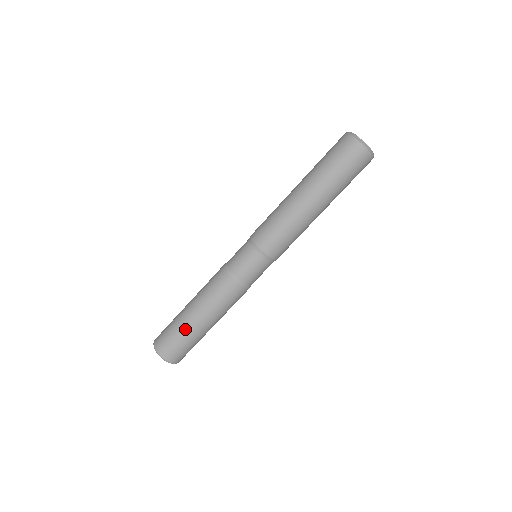
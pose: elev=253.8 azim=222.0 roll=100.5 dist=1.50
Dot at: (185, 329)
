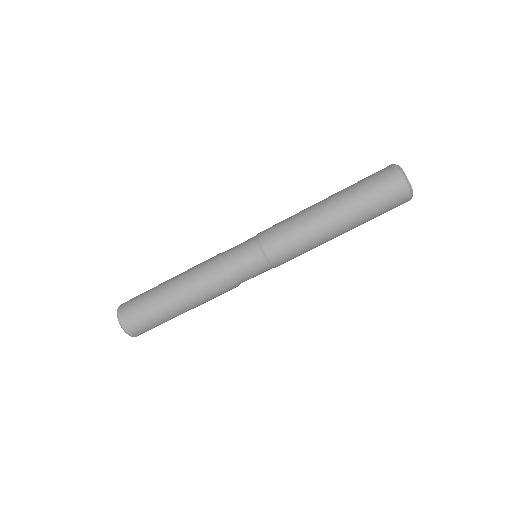
Dot at: (156, 303)
